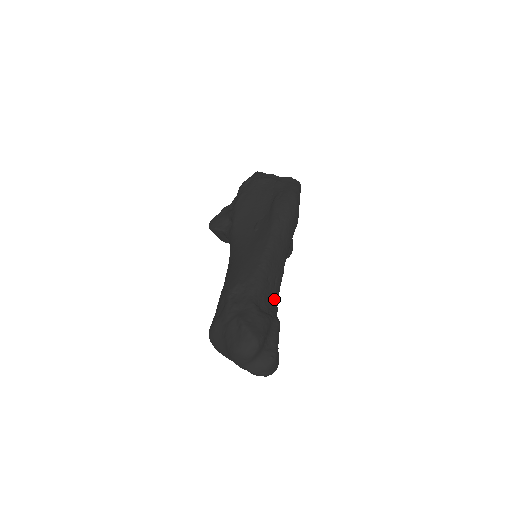
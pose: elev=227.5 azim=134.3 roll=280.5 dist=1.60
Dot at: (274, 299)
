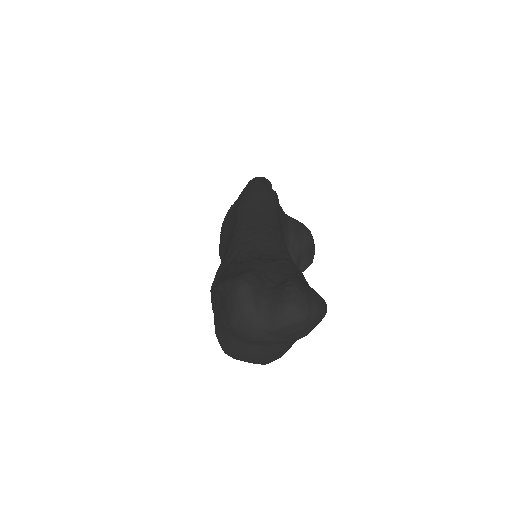
Dot at: (274, 253)
